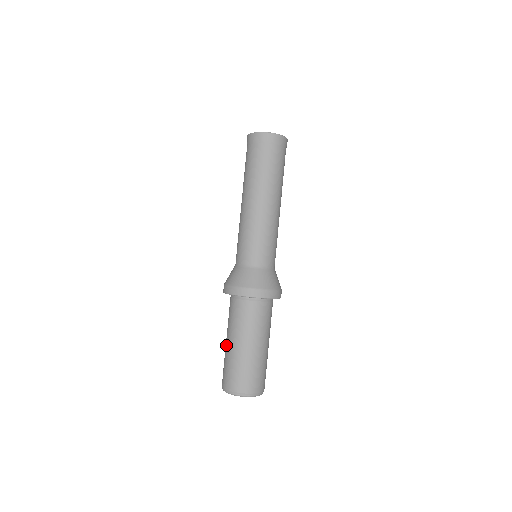
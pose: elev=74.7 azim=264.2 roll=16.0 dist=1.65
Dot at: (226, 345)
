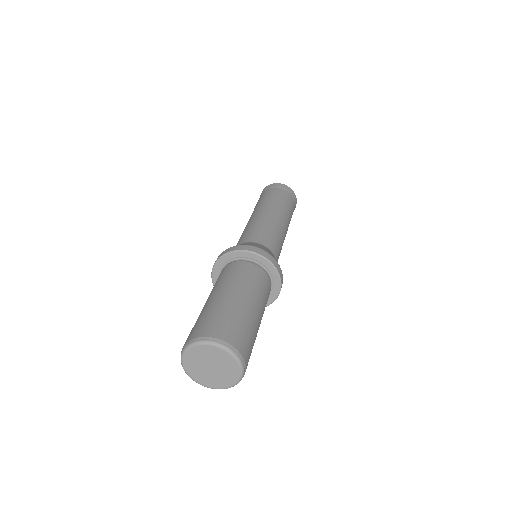
Dot at: (206, 302)
